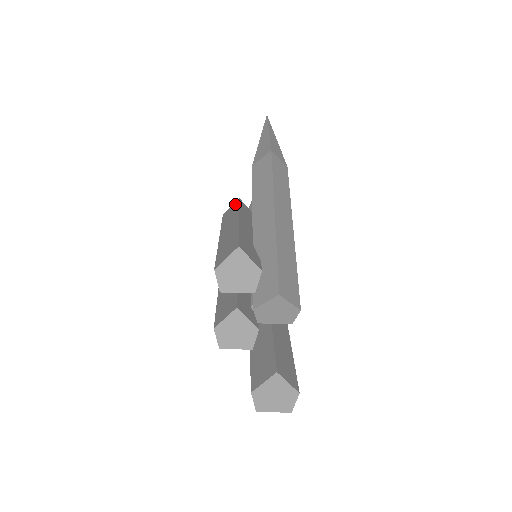
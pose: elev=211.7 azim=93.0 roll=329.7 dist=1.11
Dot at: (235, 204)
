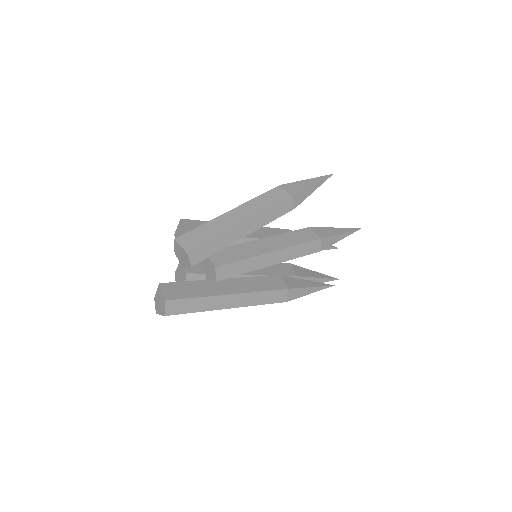
Dot at: occluded
